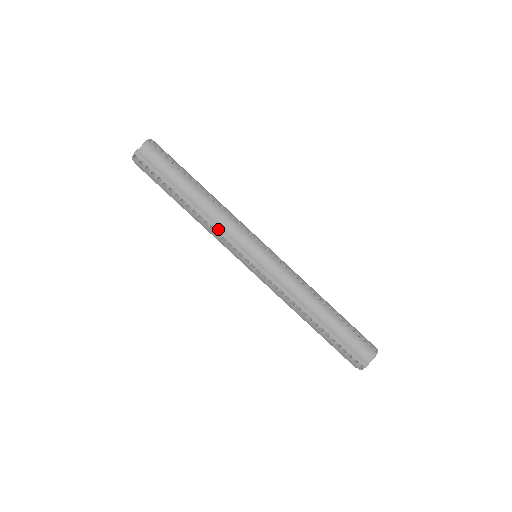
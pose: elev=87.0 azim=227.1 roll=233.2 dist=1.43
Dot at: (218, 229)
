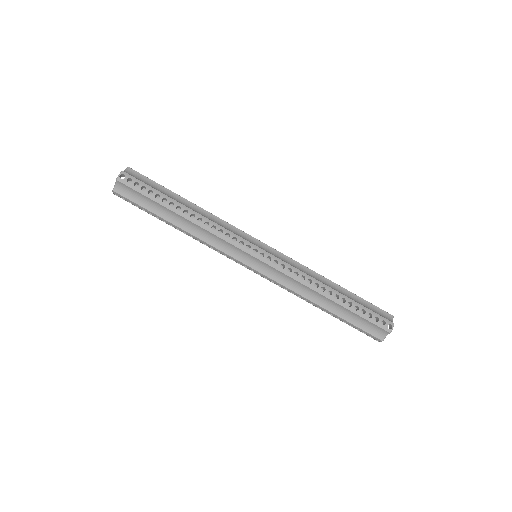
Dot at: (220, 227)
